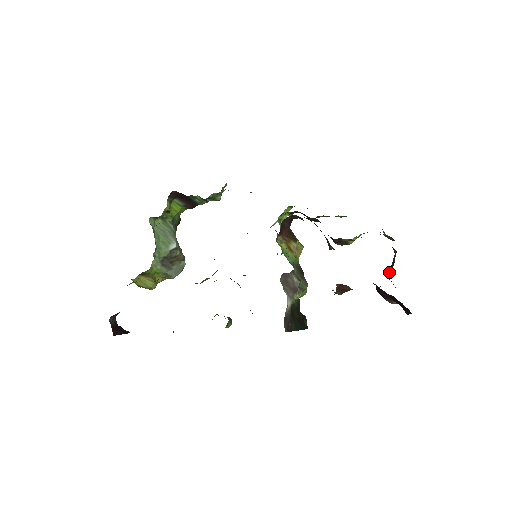
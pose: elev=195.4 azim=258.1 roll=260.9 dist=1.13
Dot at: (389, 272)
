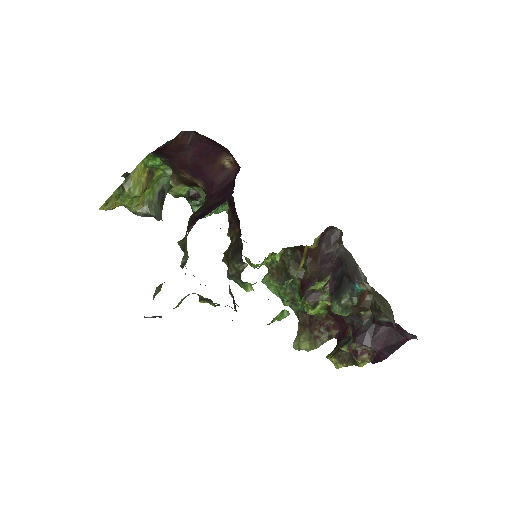
Dot at: (339, 348)
